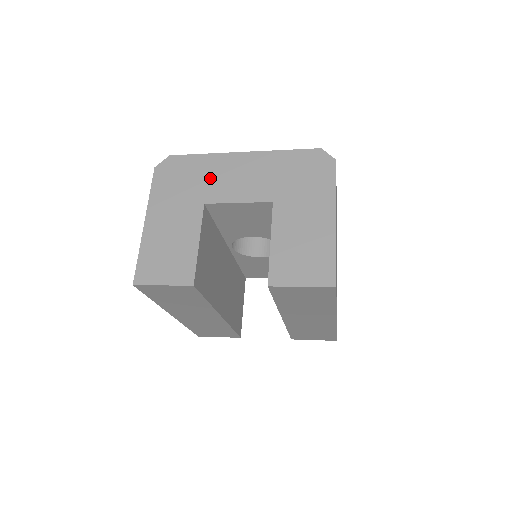
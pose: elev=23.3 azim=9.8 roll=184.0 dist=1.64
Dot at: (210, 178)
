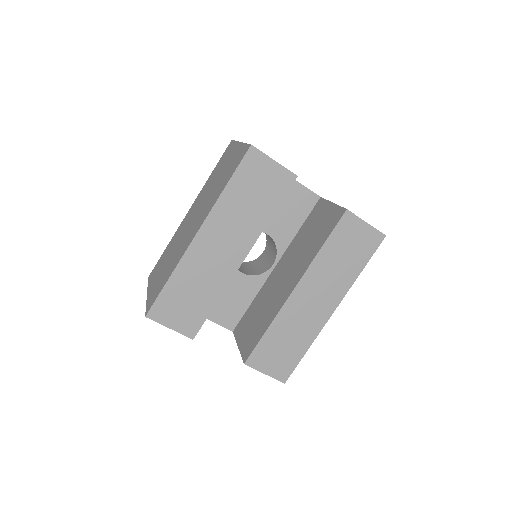
Dot at: occluded
